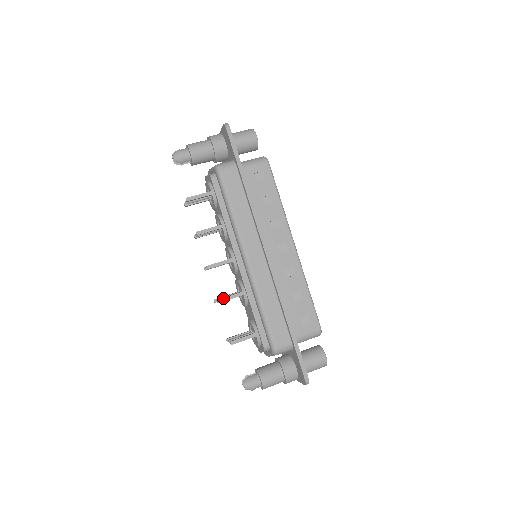
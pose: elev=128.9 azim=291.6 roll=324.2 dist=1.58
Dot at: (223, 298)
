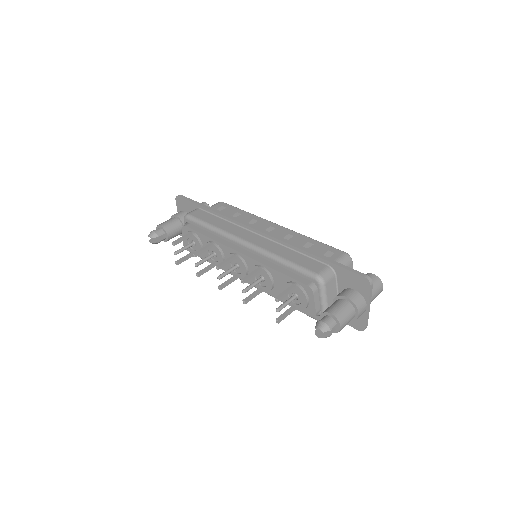
Dot at: (245, 277)
